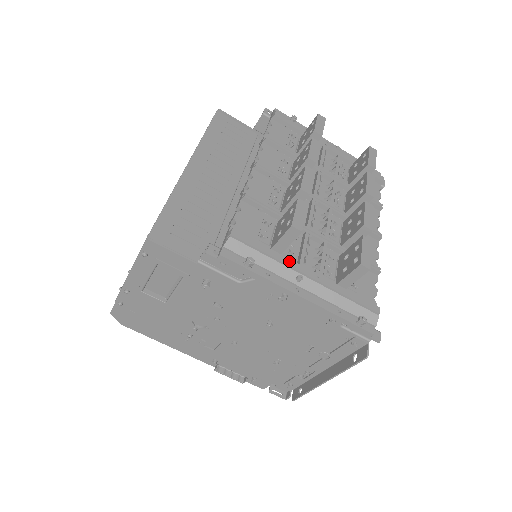
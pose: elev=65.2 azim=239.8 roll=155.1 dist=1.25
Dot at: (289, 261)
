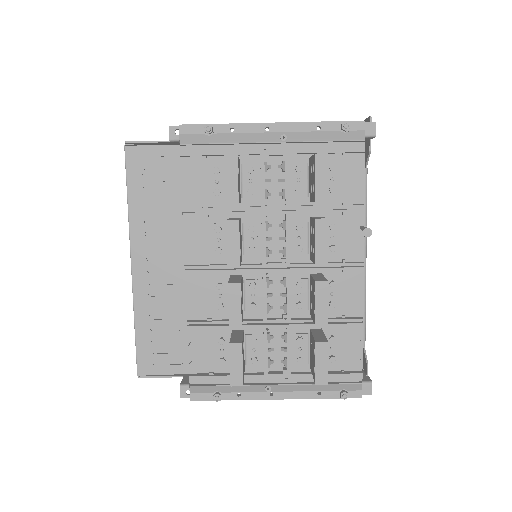
Dot at: (253, 378)
